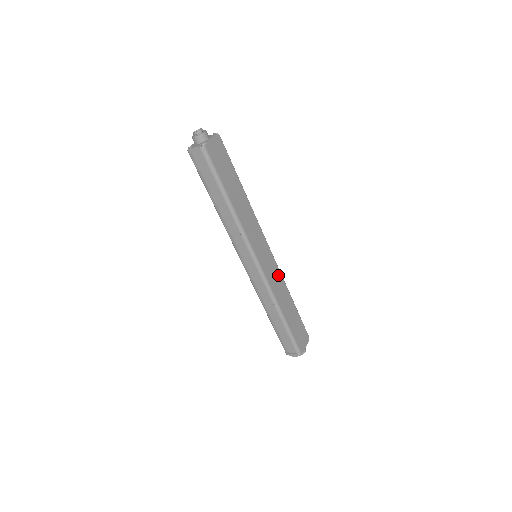
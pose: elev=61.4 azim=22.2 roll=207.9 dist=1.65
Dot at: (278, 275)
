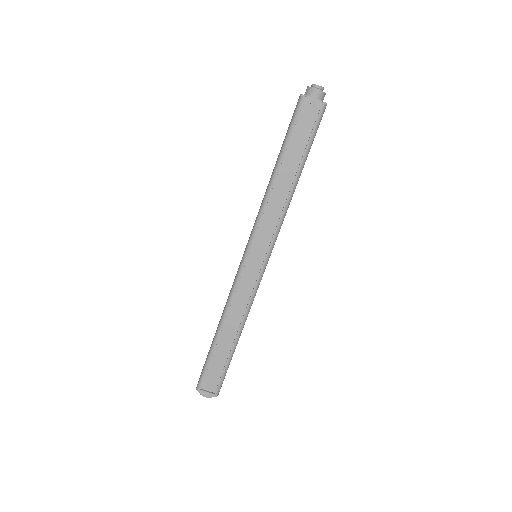
Dot at: occluded
